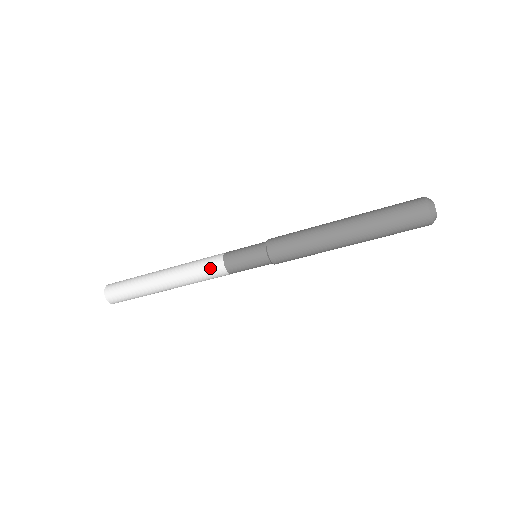
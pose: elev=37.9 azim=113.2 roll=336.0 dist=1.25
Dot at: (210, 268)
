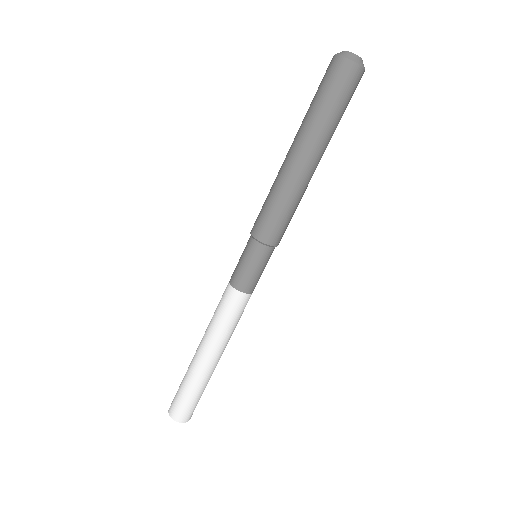
Dot at: (226, 303)
